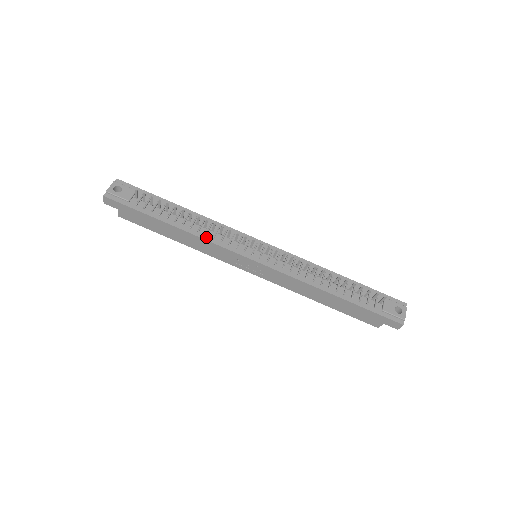
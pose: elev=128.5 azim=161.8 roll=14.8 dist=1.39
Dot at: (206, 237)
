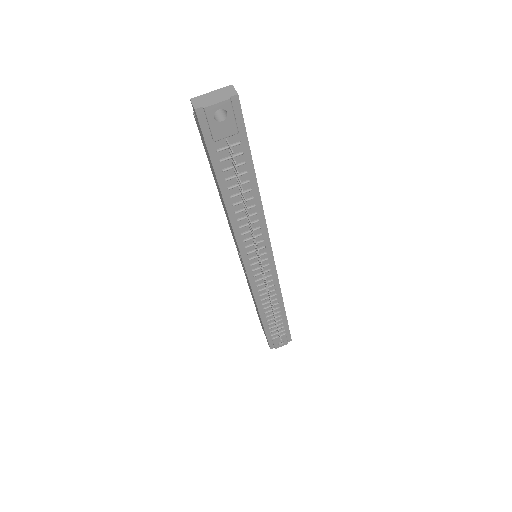
Dot at: (237, 229)
